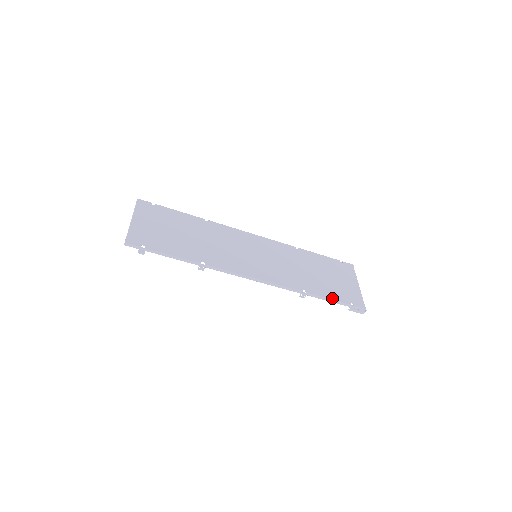
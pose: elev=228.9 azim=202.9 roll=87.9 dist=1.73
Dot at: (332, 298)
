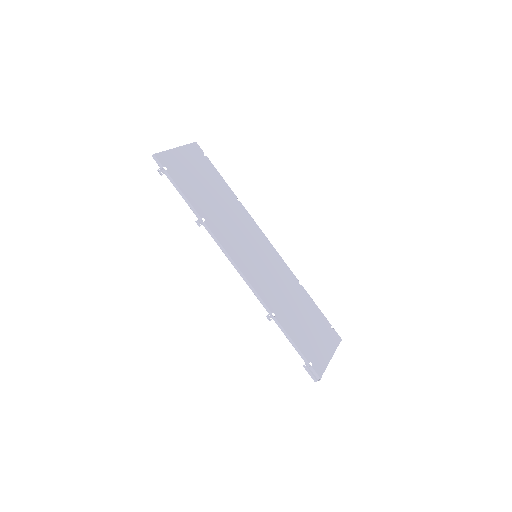
Dot at: (296, 342)
